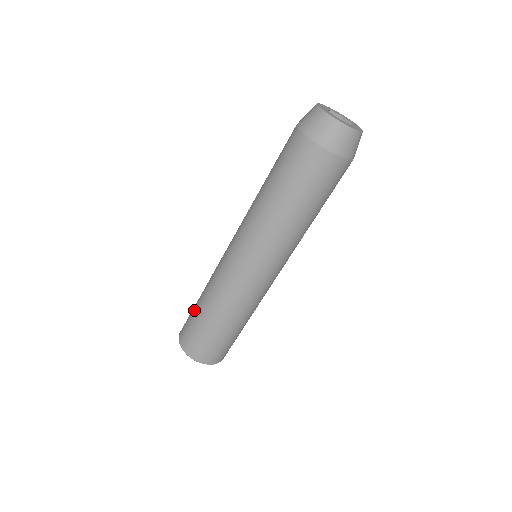
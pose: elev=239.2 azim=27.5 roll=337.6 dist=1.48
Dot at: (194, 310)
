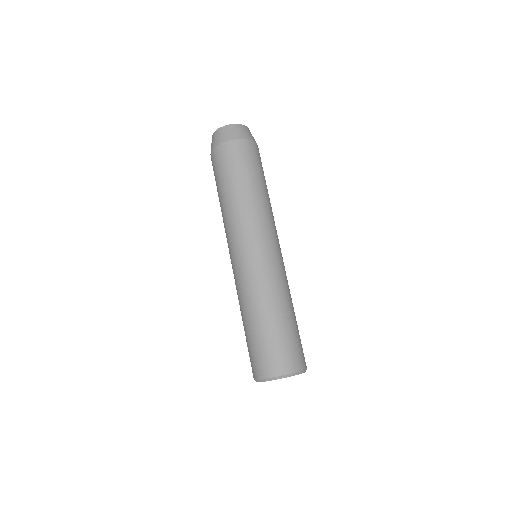
Dot at: (250, 336)
